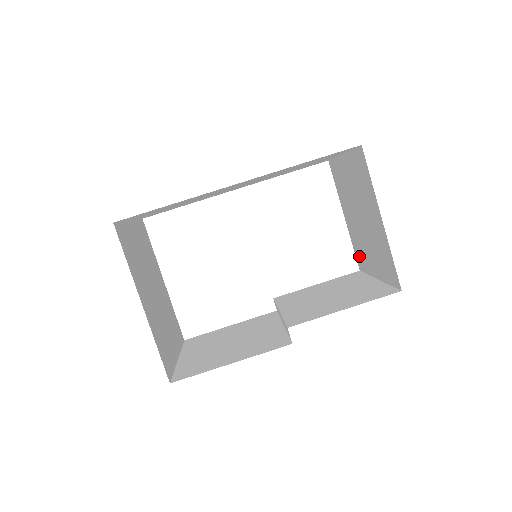
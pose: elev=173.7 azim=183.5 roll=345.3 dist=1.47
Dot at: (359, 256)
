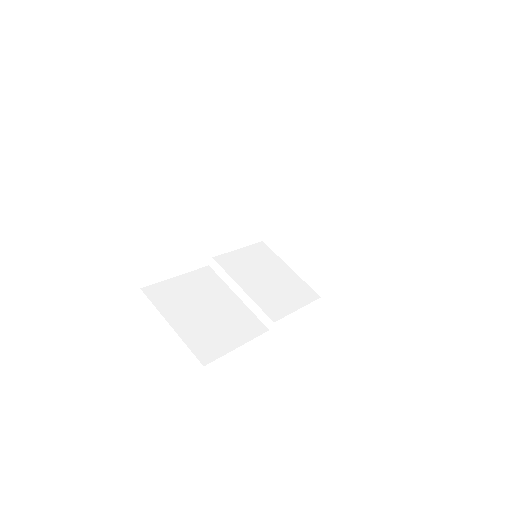
Dot at: (275, 238)
